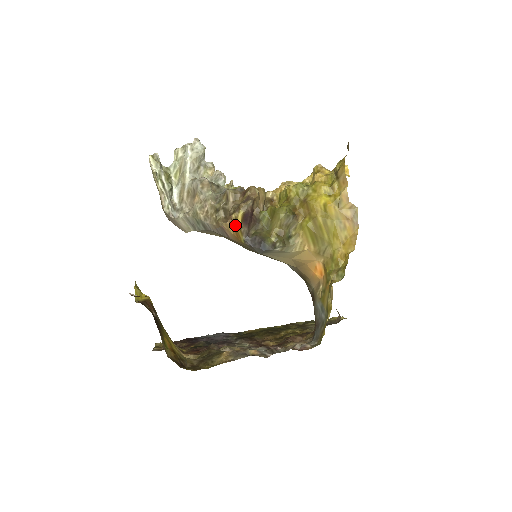
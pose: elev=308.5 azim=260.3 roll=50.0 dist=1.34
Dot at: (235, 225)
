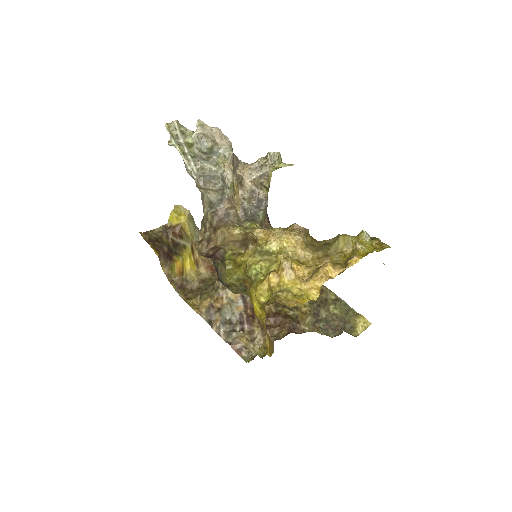
Dot at: occluded
